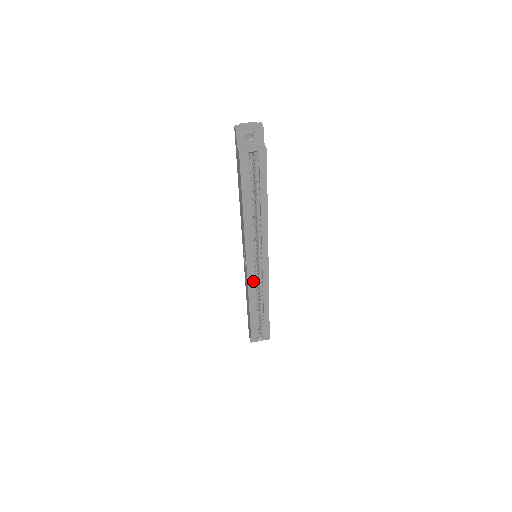
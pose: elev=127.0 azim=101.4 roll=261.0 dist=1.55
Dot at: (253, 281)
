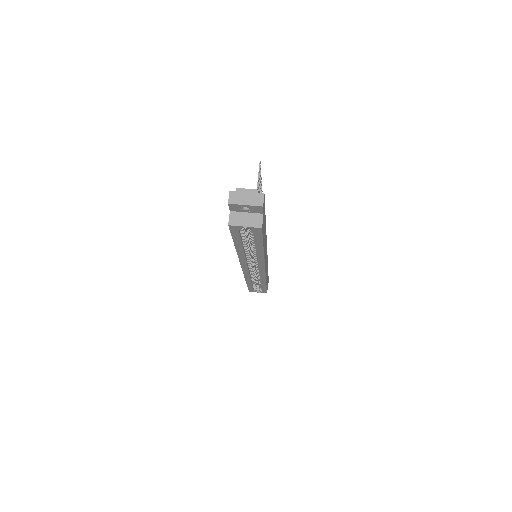
Dot at: (249, 274)
